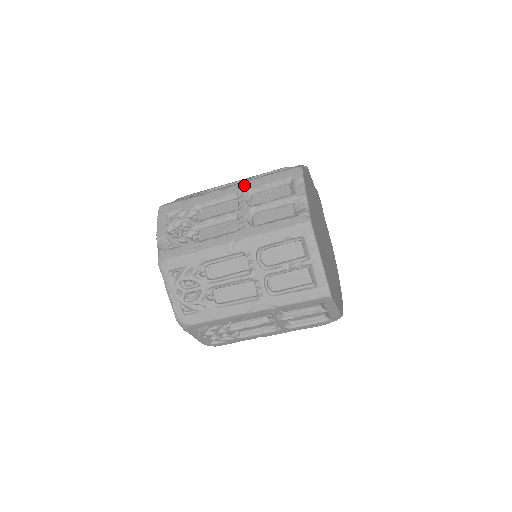
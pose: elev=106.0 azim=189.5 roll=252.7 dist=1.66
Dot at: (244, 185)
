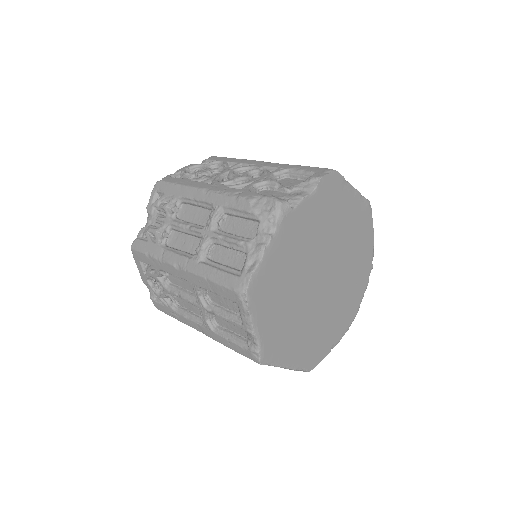
Dot at: (193, 278)
